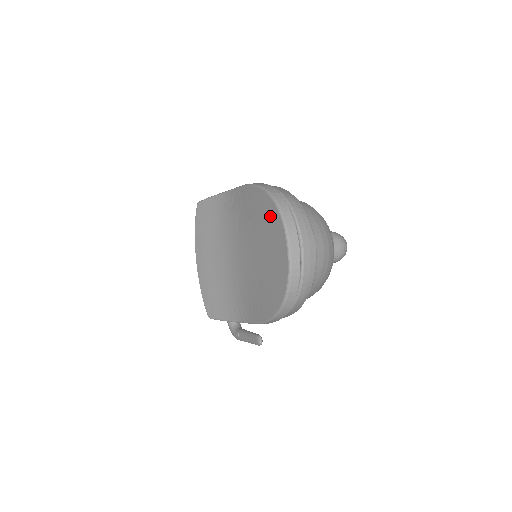
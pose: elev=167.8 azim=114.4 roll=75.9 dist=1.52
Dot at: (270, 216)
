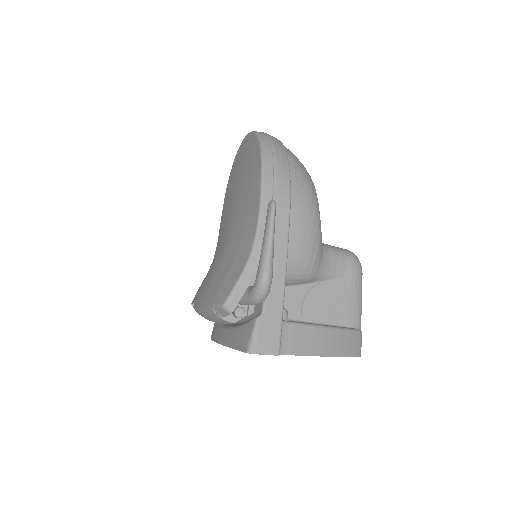
Dot at: (233, 168)
